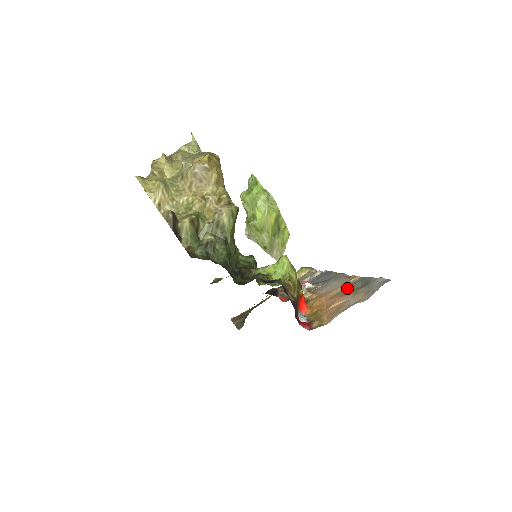
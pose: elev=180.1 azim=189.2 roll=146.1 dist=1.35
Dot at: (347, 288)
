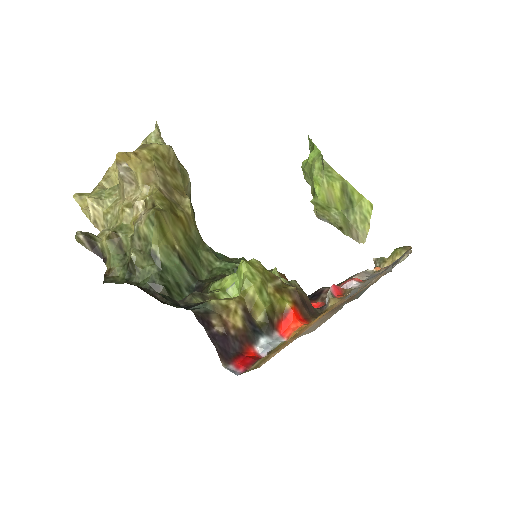
Dot at: occluded
